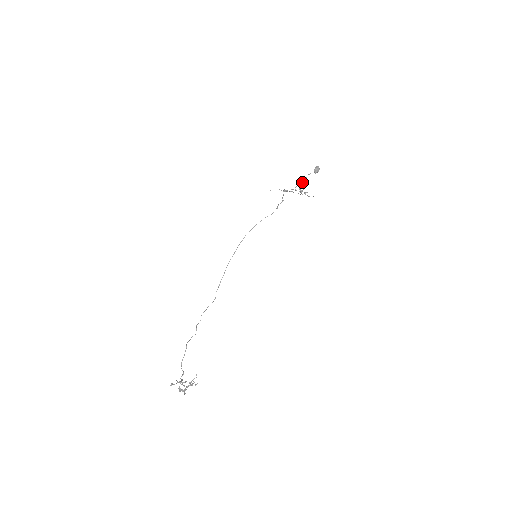
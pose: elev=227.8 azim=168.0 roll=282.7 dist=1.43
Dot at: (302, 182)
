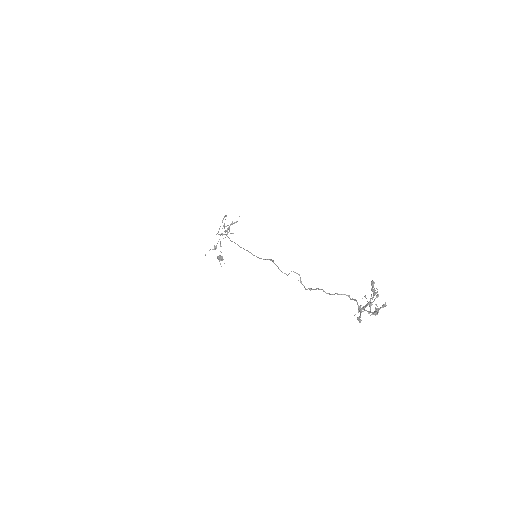
Dot at: (220, 246)
